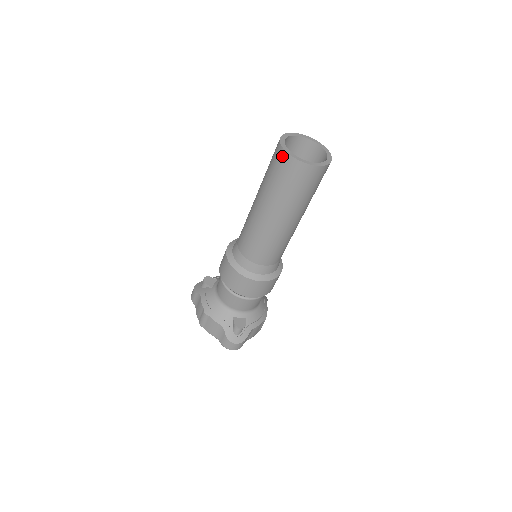
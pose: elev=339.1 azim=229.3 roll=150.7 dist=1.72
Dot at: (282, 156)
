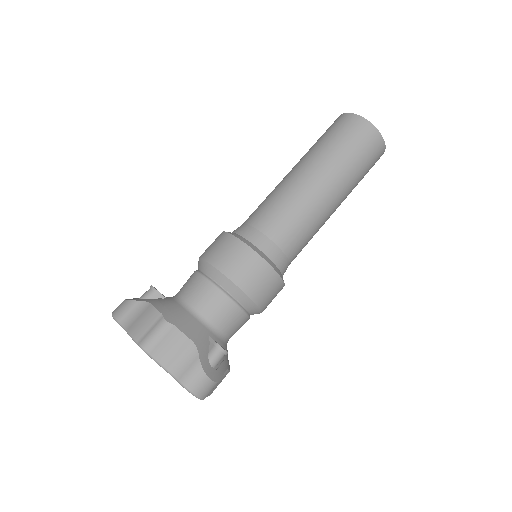
Dot at: (355, 120)
